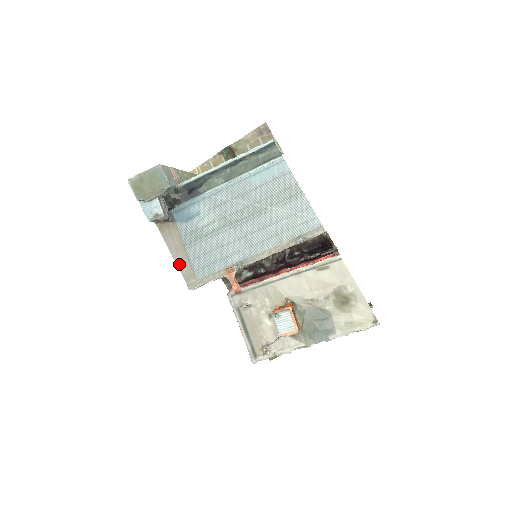
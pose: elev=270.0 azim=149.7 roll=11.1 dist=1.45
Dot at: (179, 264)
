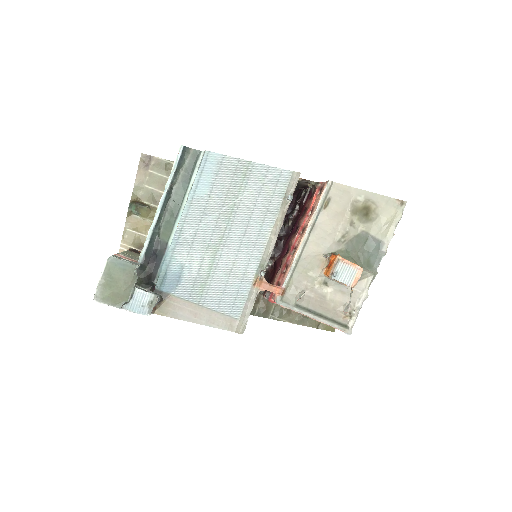
Dot at: (210, 324)
